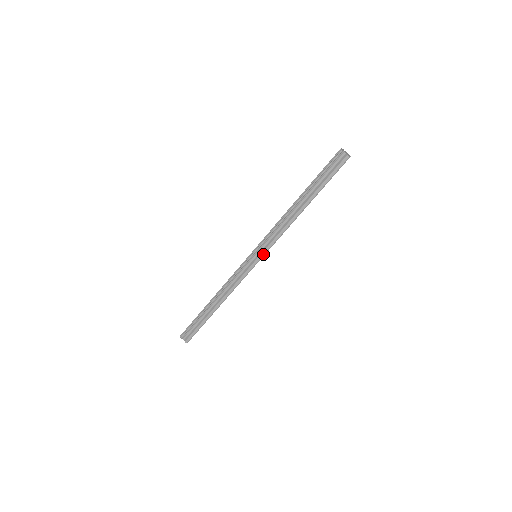
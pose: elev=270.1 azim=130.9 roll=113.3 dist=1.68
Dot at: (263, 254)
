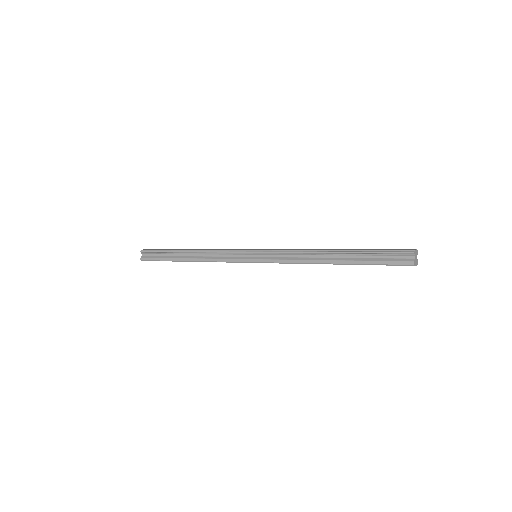
Dot at: (262, 261)
